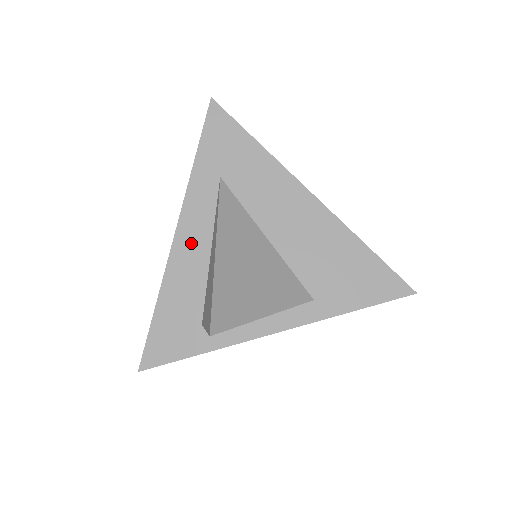
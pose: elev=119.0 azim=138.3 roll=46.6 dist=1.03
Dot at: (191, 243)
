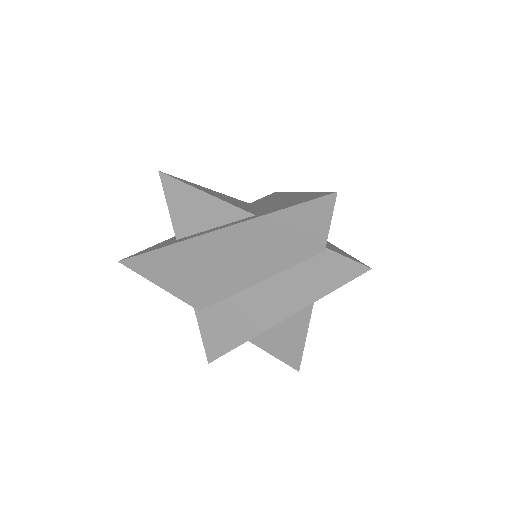
Dot at: occluded
